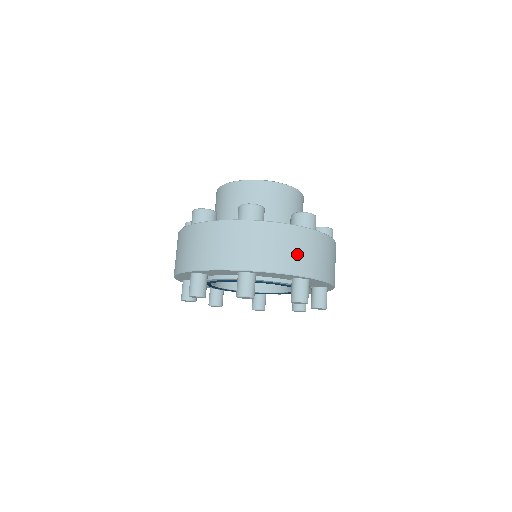
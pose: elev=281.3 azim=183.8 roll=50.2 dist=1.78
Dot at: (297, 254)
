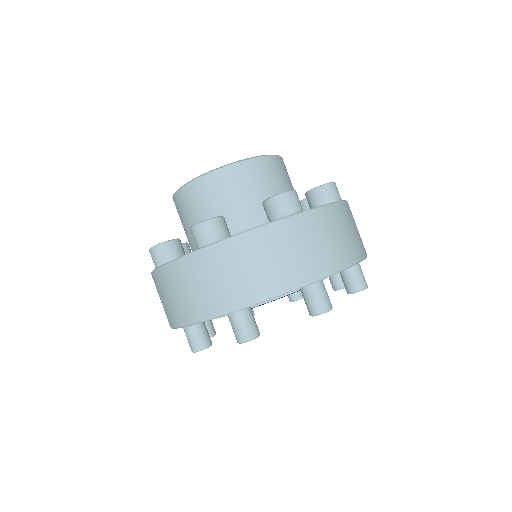
Dot at: (286, 261)
